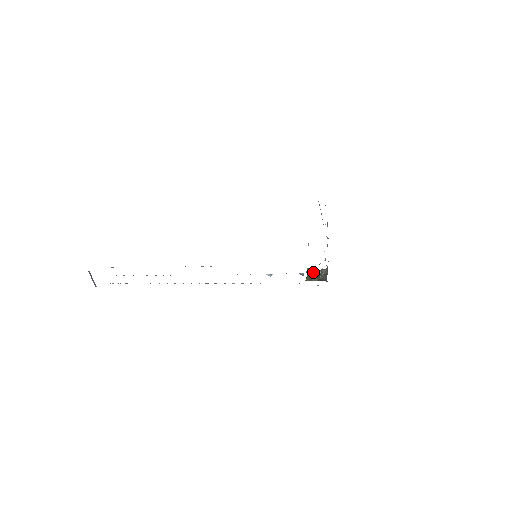
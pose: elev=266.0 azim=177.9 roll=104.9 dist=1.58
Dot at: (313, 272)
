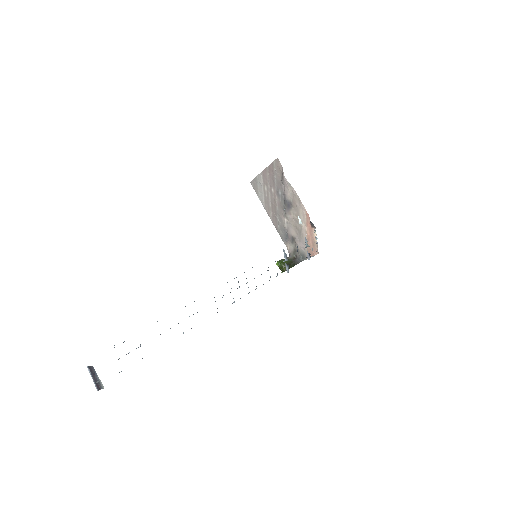
Dot at: (285, 261)
